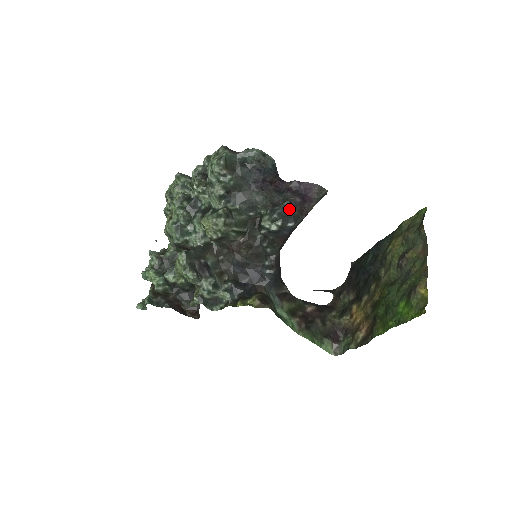
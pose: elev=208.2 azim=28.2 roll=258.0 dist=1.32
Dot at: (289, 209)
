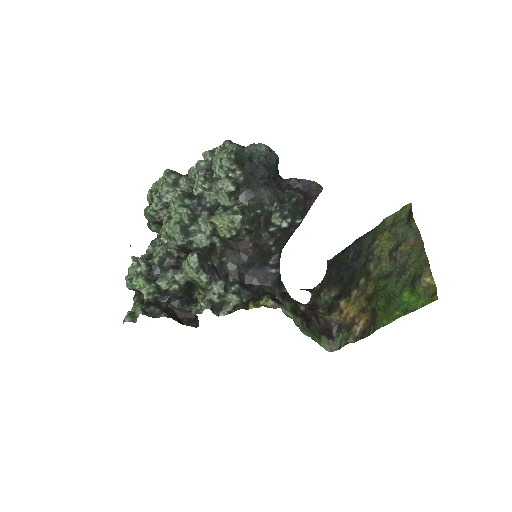
Dot at: (296, 206)
